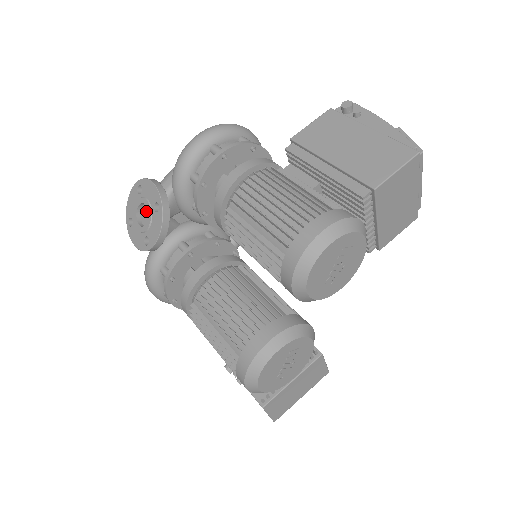
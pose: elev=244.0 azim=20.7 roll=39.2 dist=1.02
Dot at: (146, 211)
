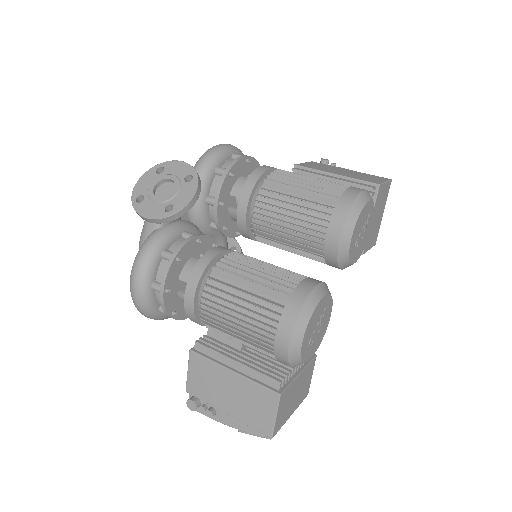
Dot at: (166, 188)
